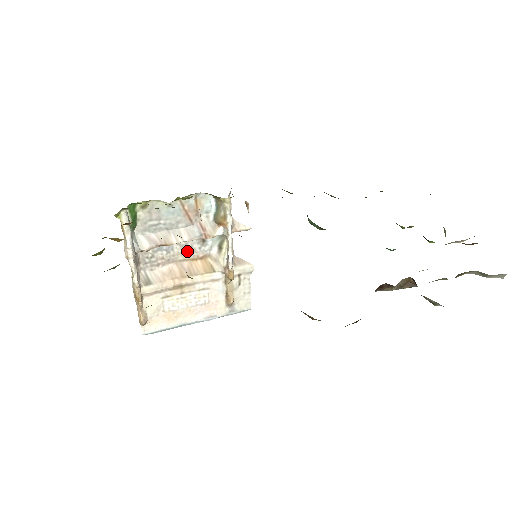
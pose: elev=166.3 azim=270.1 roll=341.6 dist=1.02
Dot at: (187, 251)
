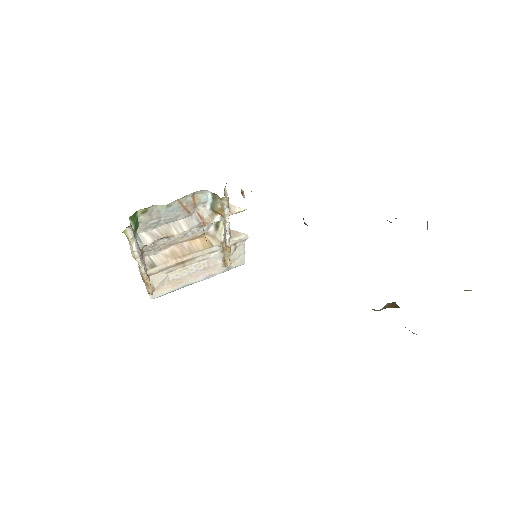
Dot at: (186, 234)
